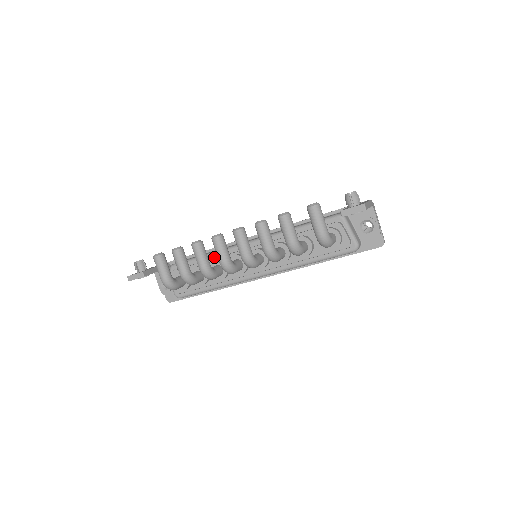
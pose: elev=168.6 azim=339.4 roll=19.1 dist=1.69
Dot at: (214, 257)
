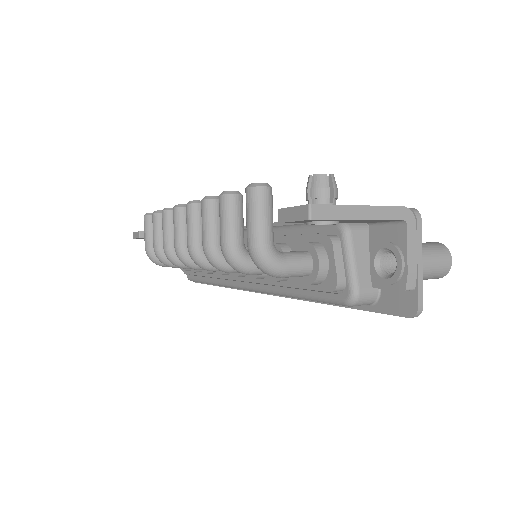
Dot at: occluded
